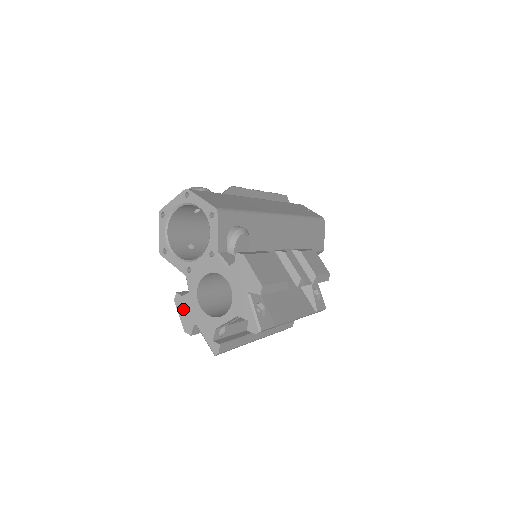
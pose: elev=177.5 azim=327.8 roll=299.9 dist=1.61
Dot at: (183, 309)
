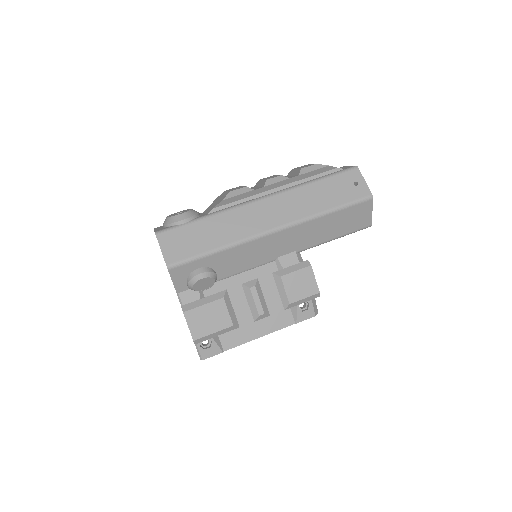
Dot at: occluded
